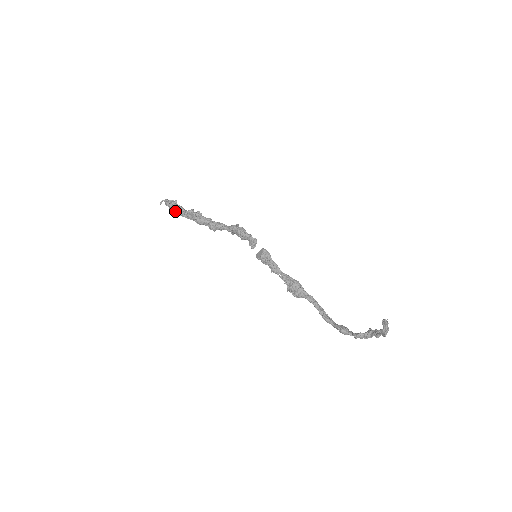
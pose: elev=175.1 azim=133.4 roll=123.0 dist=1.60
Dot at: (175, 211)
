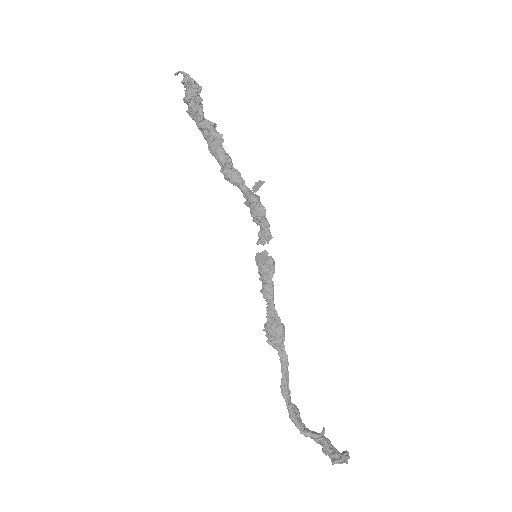
Dot at: (190, 104)
